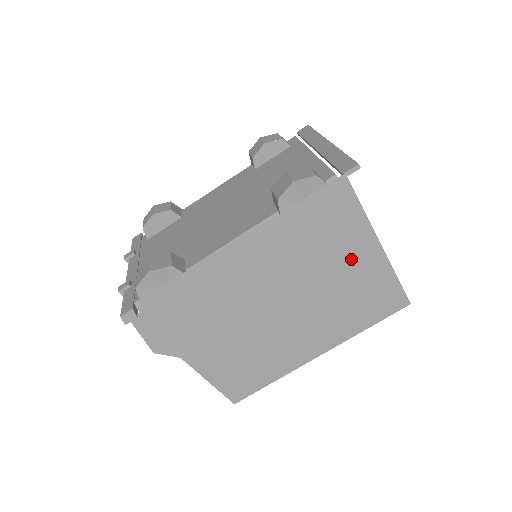
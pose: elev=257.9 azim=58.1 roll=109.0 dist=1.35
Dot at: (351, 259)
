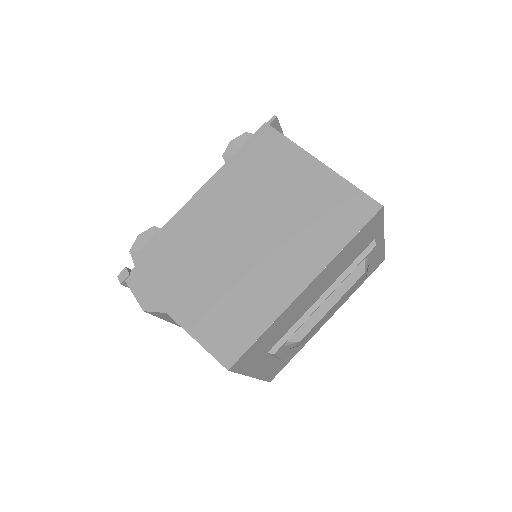
Dot at: (297, 180)
